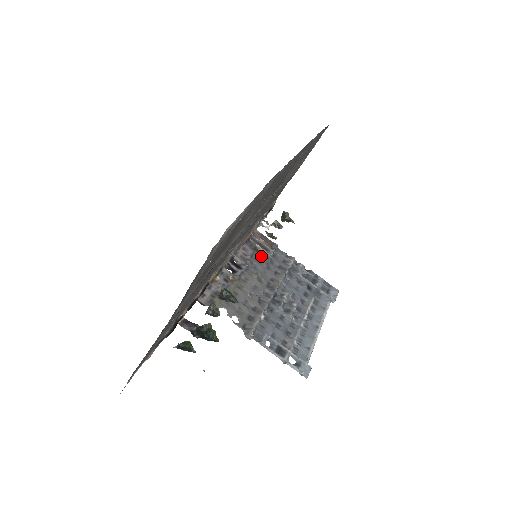
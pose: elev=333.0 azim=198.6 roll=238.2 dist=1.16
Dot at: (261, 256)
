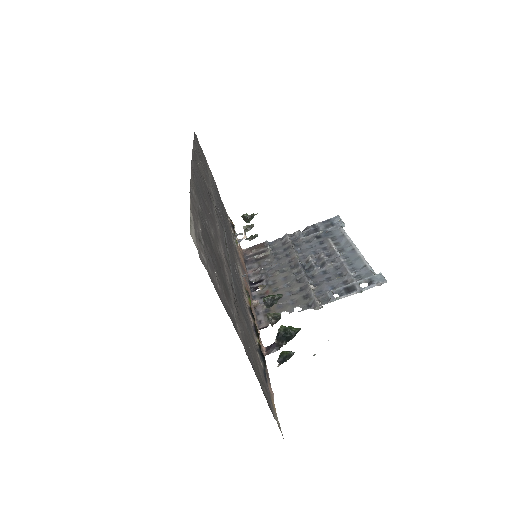
Dot at: (265, 259)
